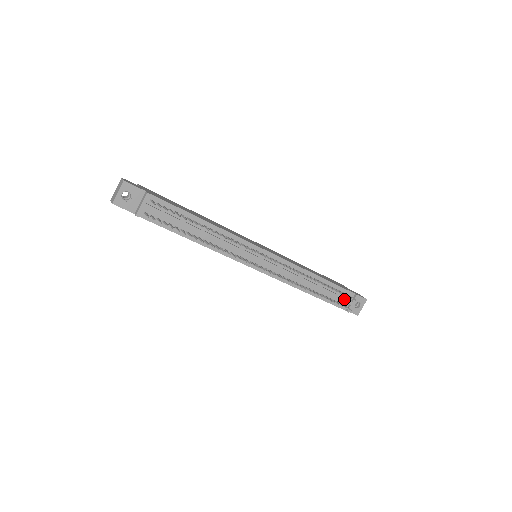
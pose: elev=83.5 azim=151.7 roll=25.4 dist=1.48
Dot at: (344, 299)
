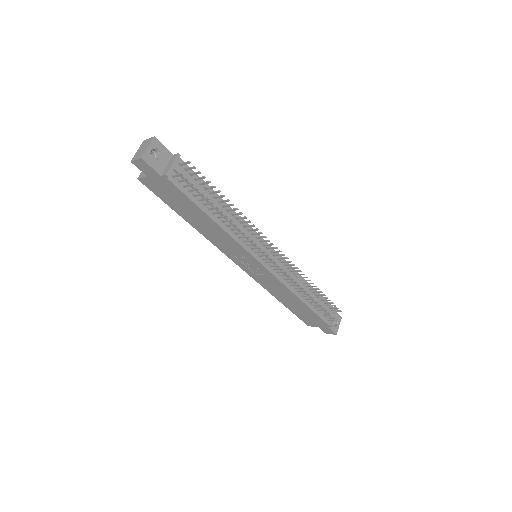
Dot at: (329, 311)
